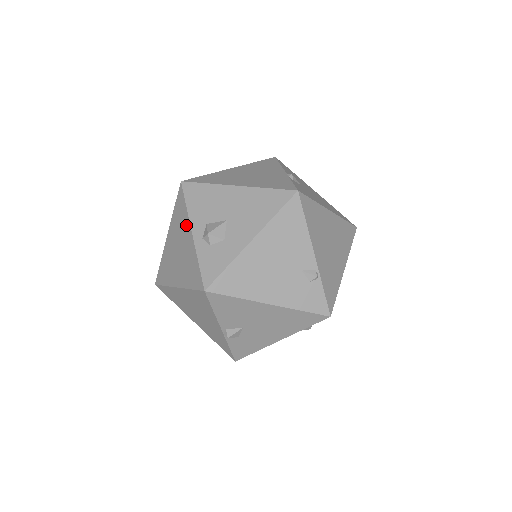
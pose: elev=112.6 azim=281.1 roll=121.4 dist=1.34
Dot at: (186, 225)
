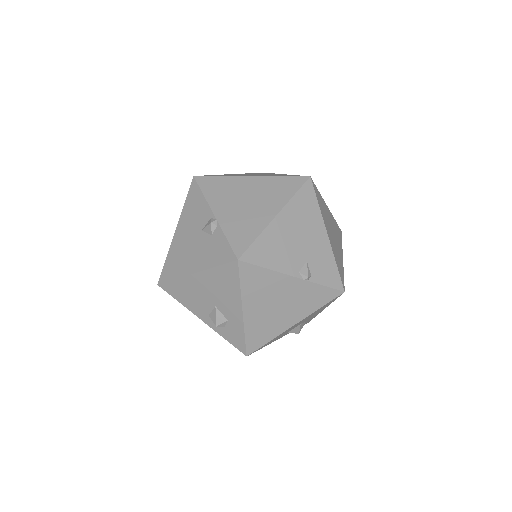
Dot at: occluded
